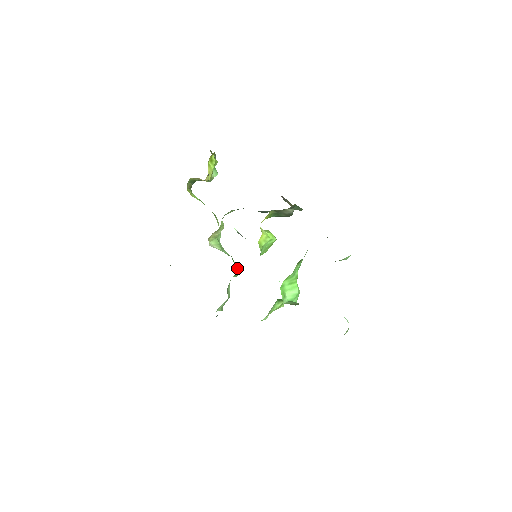
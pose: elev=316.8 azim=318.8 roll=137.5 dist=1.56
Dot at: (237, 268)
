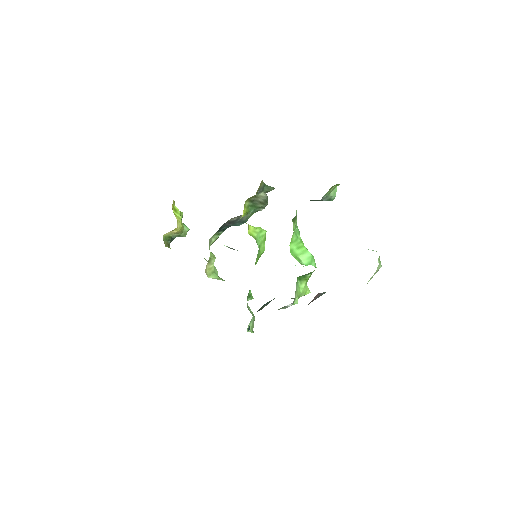
Dot at: occluded
